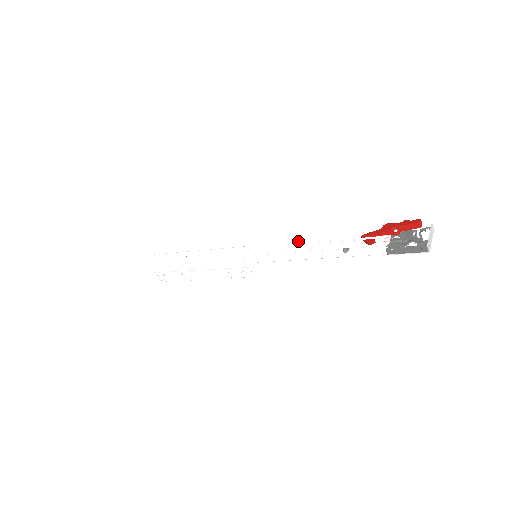
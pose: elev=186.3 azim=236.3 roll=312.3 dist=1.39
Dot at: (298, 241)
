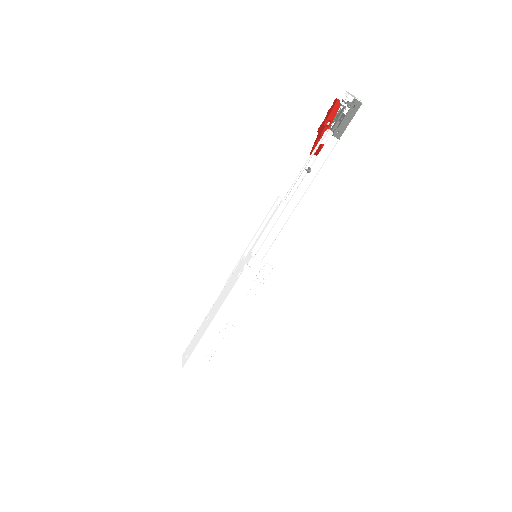
Dot at: (273, 209)
